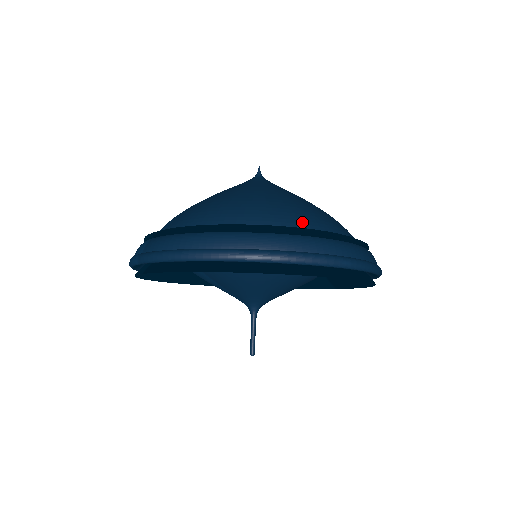
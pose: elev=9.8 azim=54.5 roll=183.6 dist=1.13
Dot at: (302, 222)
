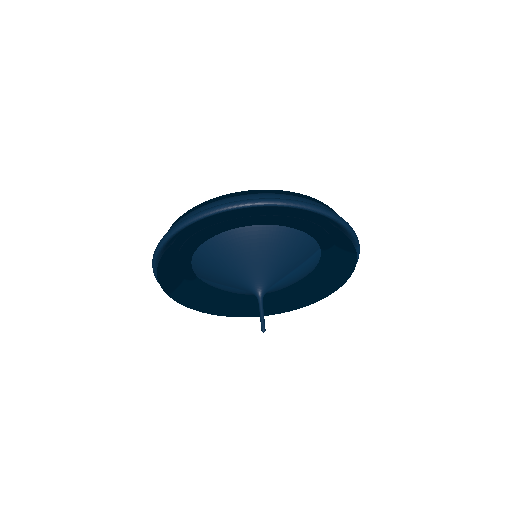
Dot at: occluded
